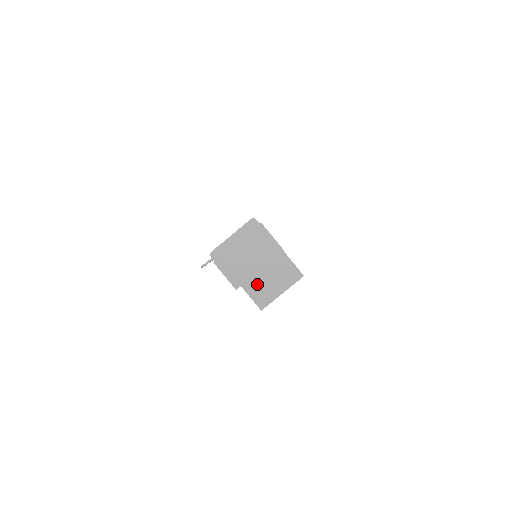
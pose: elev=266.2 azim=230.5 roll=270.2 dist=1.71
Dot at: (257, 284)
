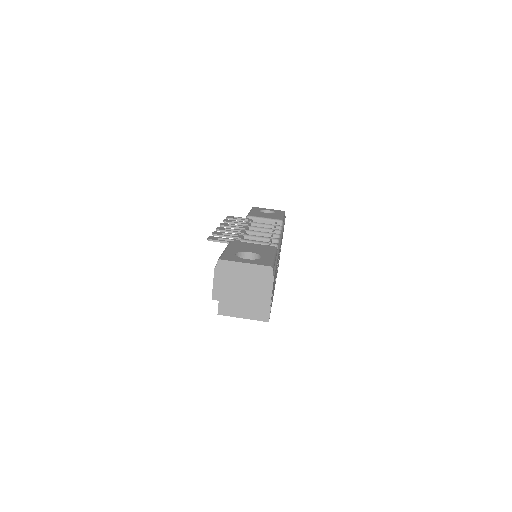
Dot at: occluded
